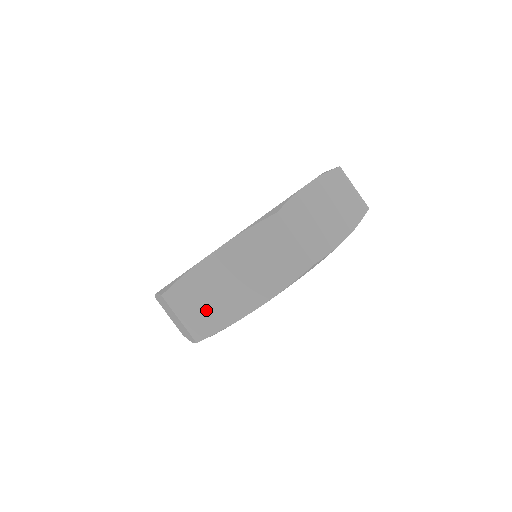
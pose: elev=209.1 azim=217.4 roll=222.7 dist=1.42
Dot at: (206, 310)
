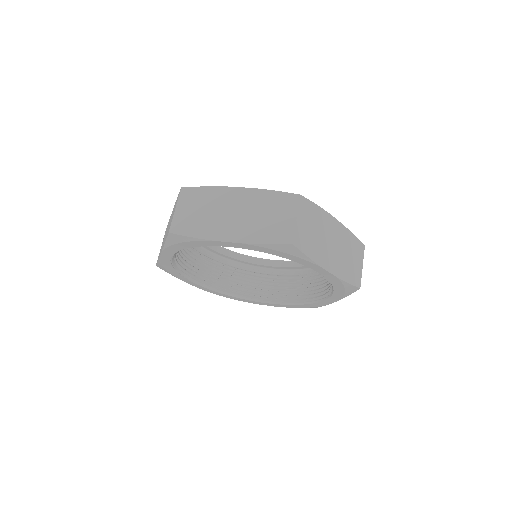
Dot at: occluded
